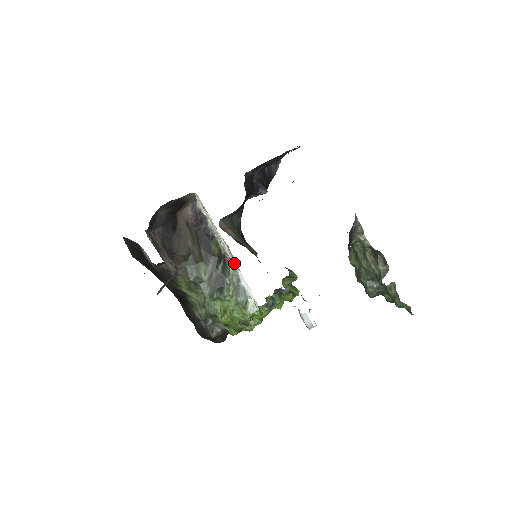
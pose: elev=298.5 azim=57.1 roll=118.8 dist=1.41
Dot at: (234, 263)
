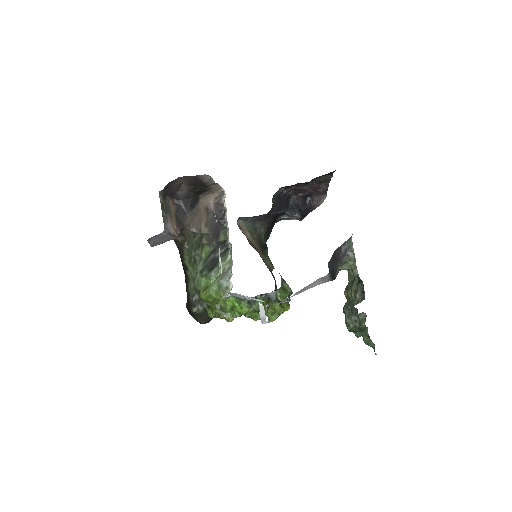
Dot at: occluded
